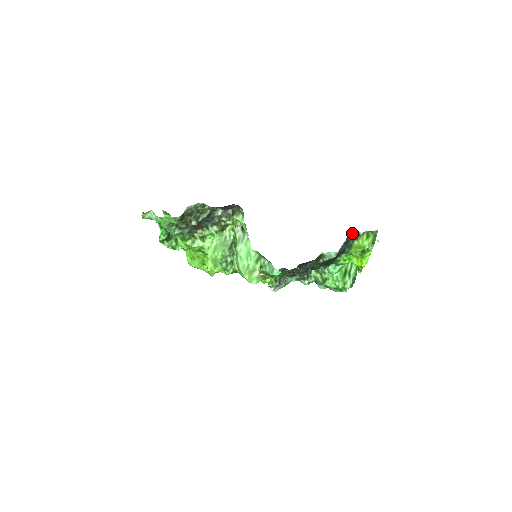
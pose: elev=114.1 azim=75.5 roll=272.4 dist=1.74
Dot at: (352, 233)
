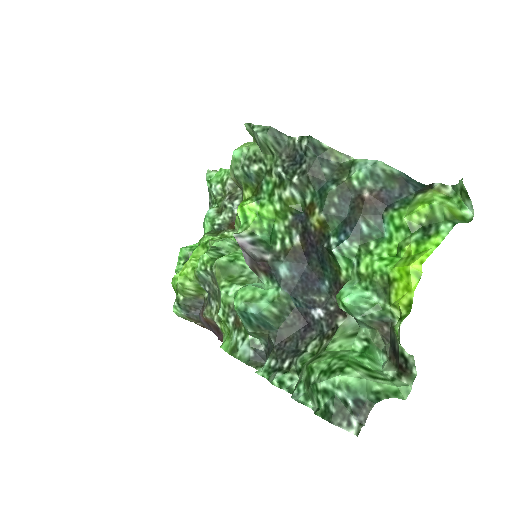
Dot at: (421, 189)
